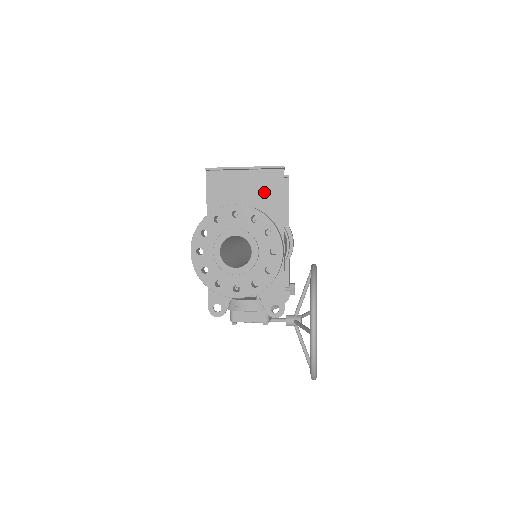
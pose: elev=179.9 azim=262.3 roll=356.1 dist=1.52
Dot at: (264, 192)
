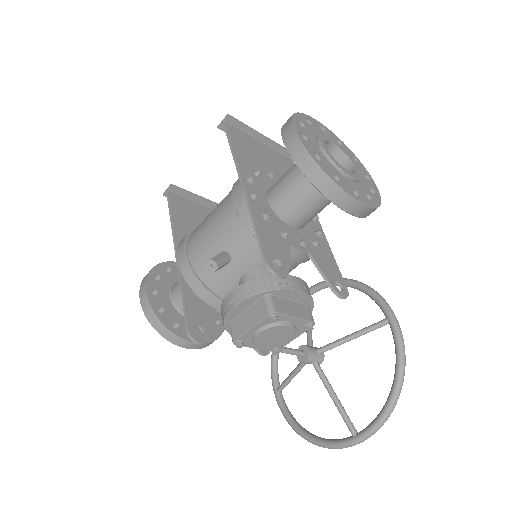
Dot at: (284, 168)
